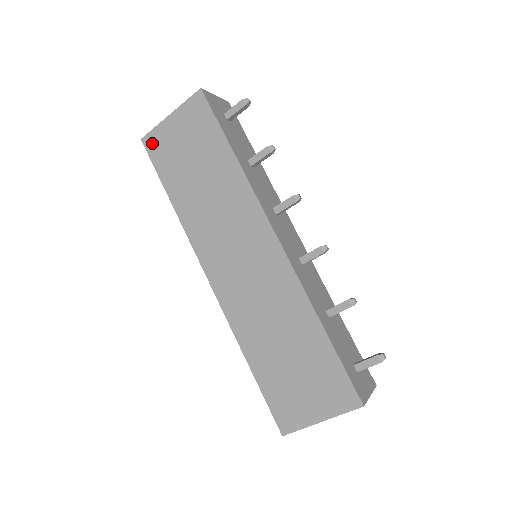
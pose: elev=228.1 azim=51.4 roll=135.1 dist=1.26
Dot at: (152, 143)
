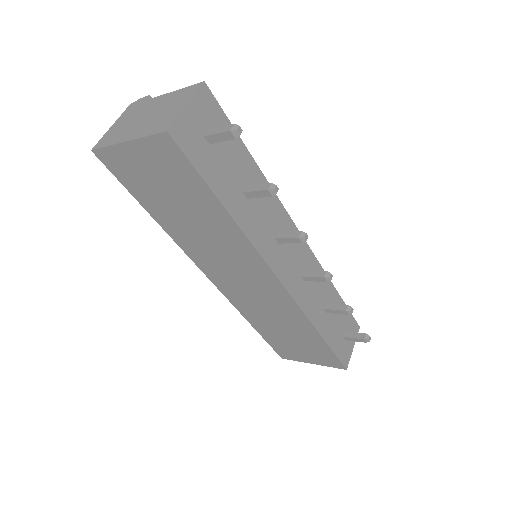
Dot at: (109, 161)
